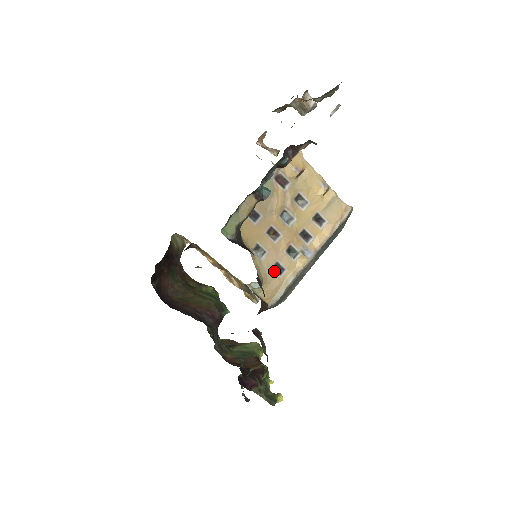
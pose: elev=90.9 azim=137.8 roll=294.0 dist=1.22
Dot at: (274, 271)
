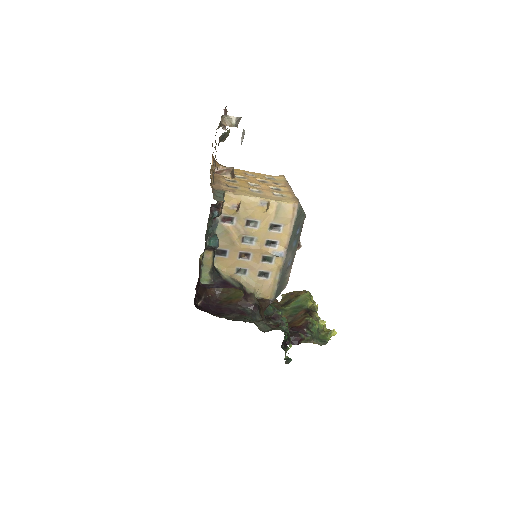
Dot at: (261, 277)
